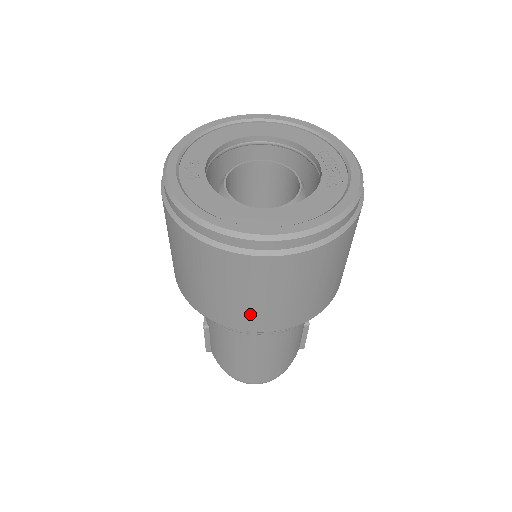
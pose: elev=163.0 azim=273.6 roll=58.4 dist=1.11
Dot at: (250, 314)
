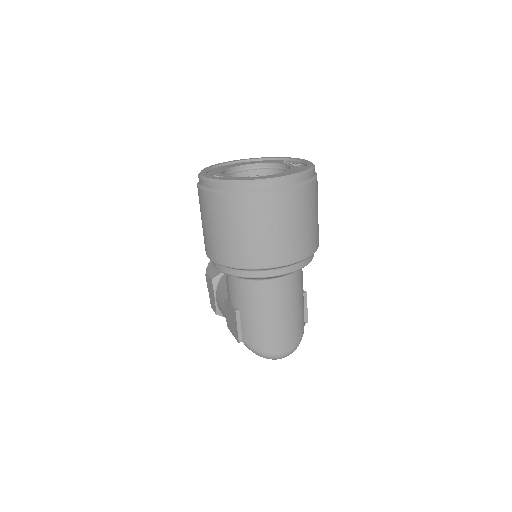
Dot at: (276, 247)
